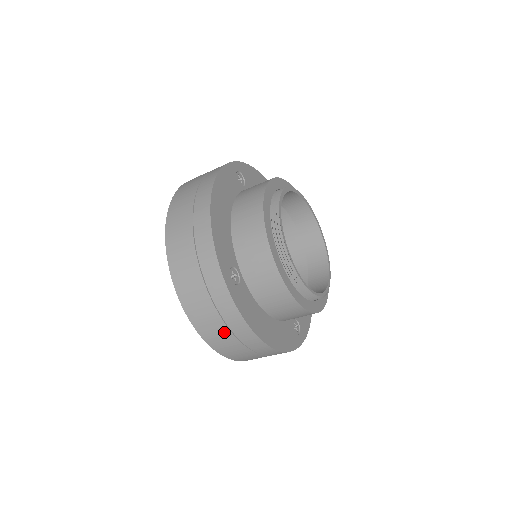
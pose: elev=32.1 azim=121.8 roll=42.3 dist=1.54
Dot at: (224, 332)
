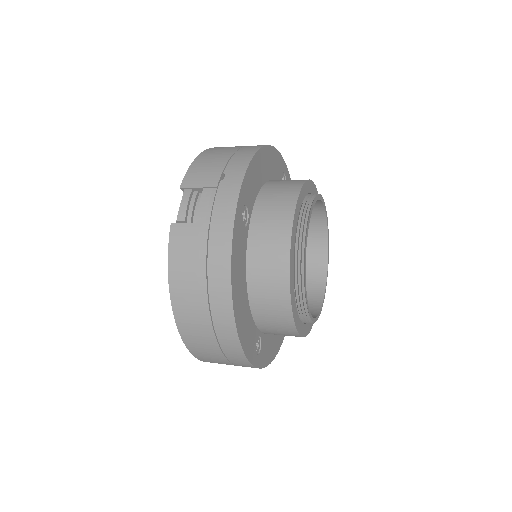
Dot at: occluded
